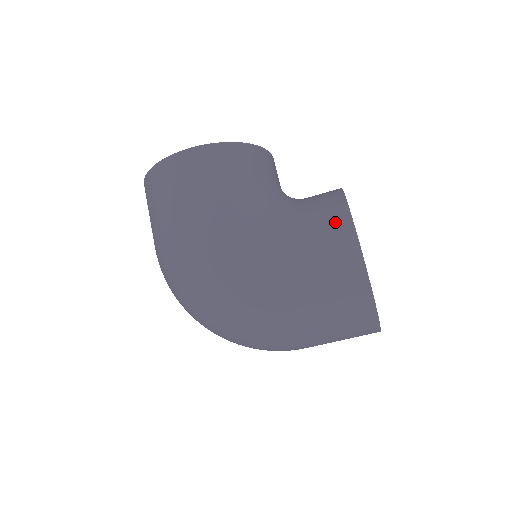
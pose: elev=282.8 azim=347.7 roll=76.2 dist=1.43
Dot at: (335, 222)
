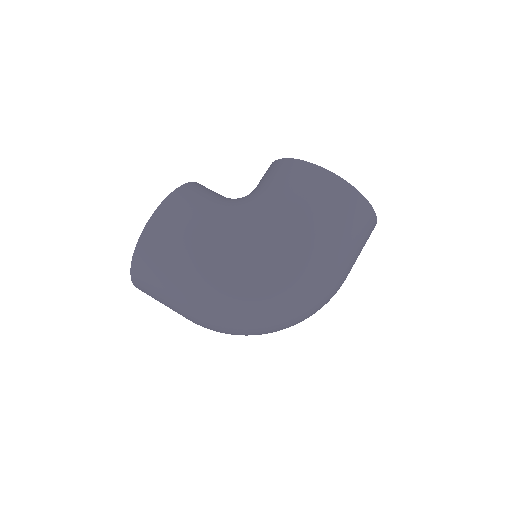
Dot at: (297, 171)
